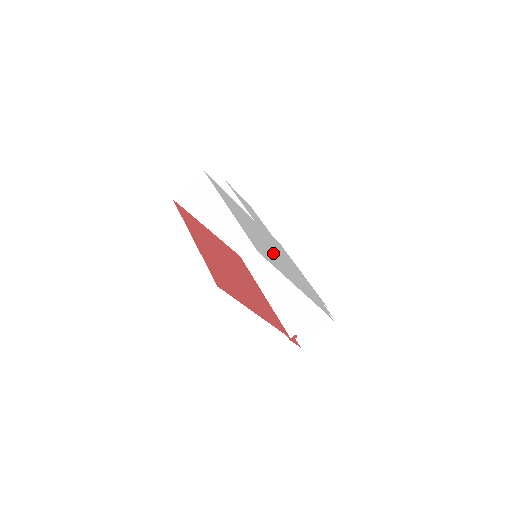
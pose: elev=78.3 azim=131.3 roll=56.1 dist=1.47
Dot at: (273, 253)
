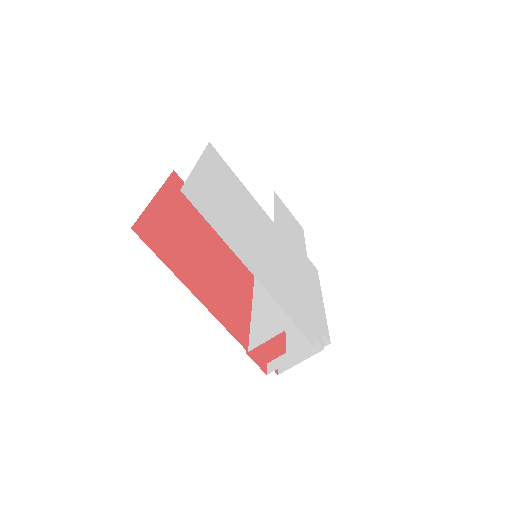
Dot at: (251, 236)
